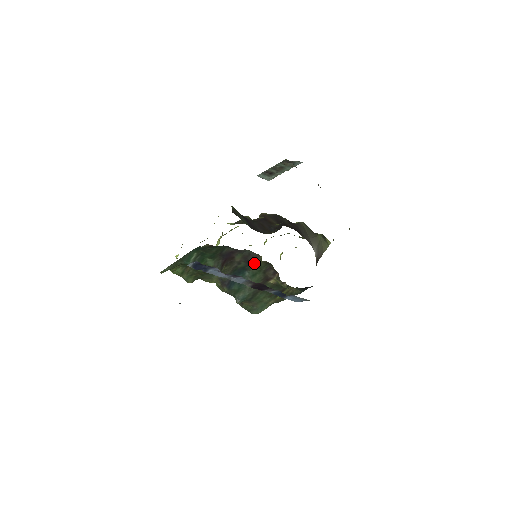
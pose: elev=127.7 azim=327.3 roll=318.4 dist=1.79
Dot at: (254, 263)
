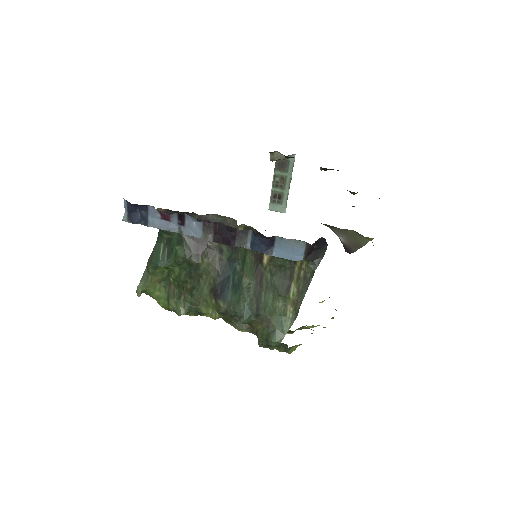
Dot at: occluded
